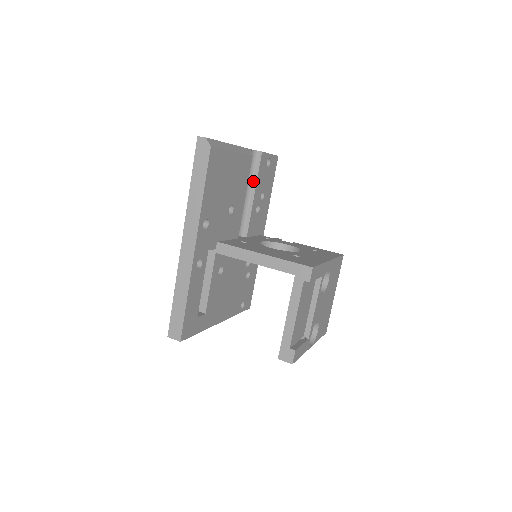
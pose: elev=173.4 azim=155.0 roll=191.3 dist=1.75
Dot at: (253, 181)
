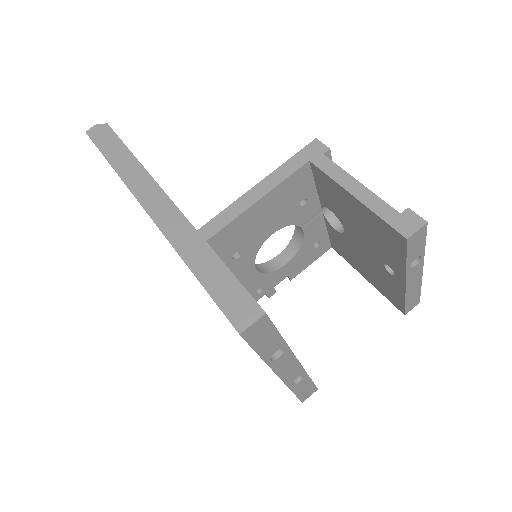
Dot at: occluded
